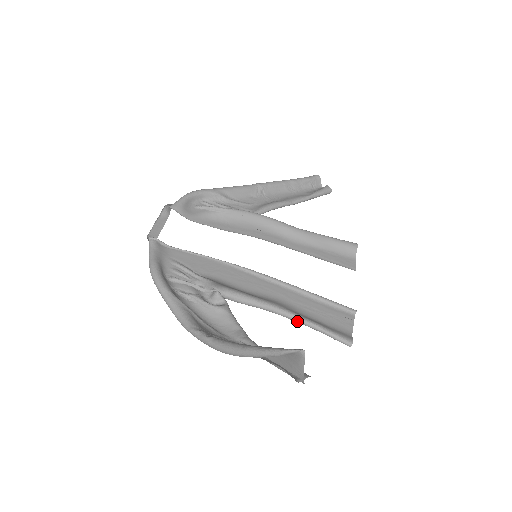
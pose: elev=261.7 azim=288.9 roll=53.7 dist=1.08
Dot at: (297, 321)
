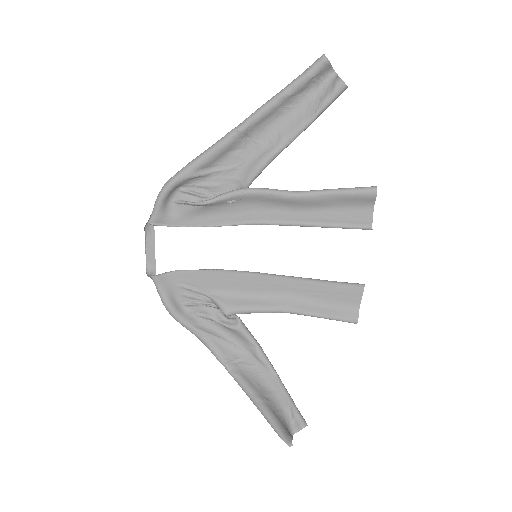
Dot at: (305, 315)
